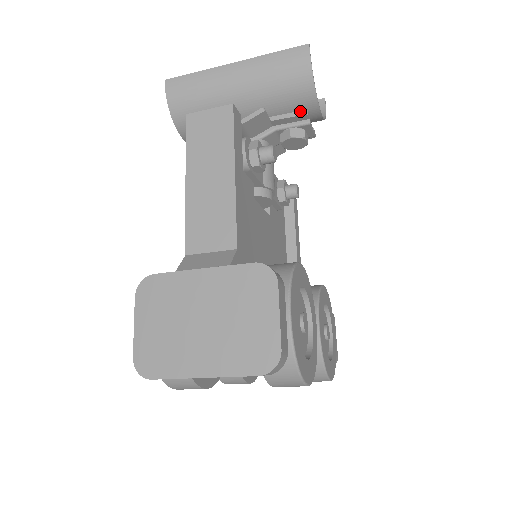
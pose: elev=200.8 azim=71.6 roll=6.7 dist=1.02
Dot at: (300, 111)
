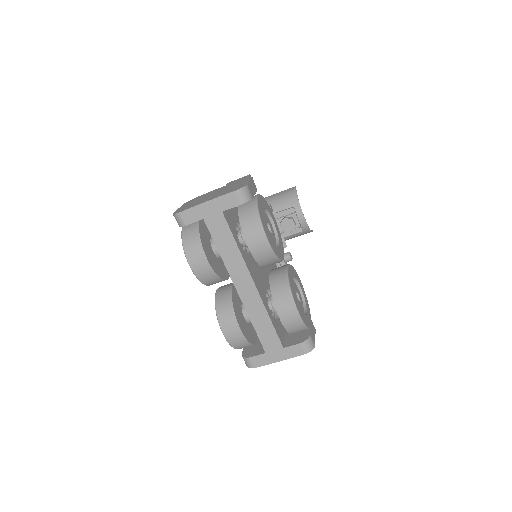
Dot at: (290, 208)
